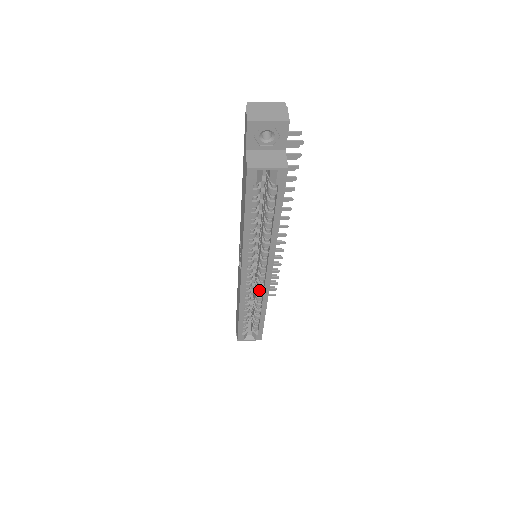
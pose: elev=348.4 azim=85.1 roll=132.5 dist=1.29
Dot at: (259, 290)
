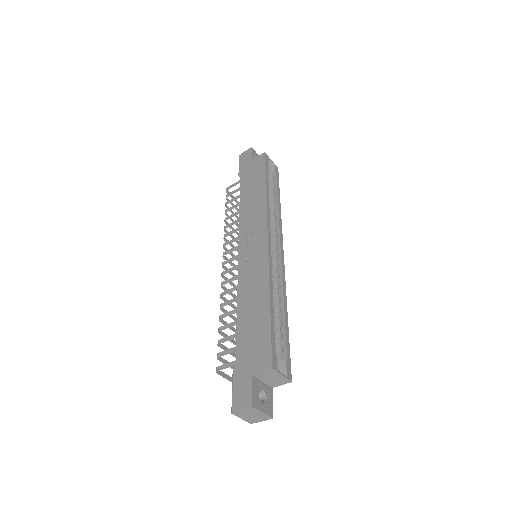
Dot at: (276, 273)
